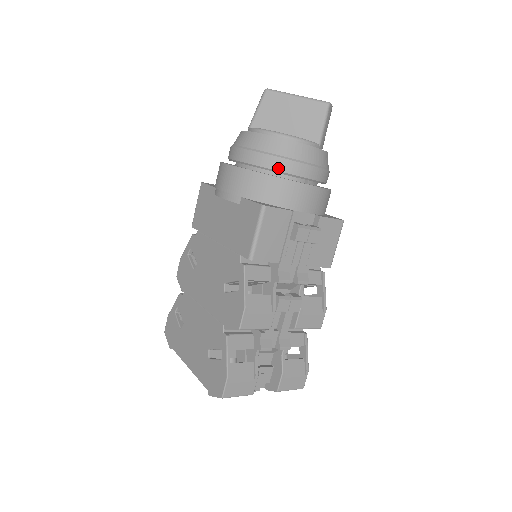
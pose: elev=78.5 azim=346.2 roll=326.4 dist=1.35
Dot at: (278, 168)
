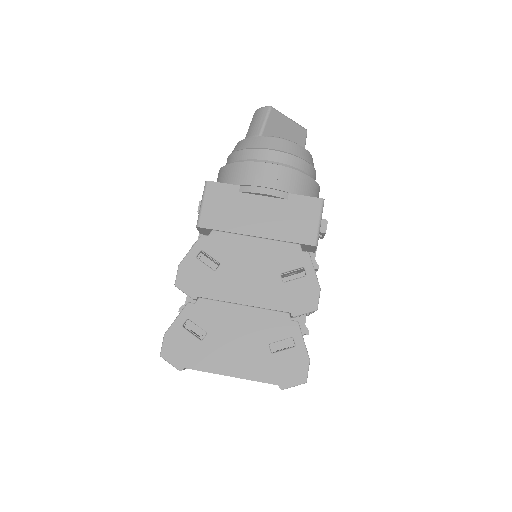
Dot at: (308, 172)
